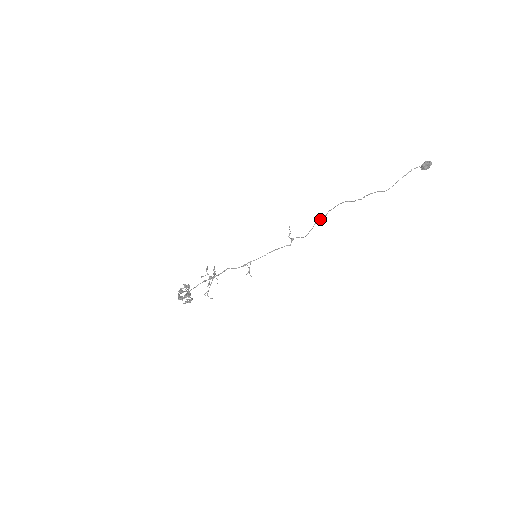
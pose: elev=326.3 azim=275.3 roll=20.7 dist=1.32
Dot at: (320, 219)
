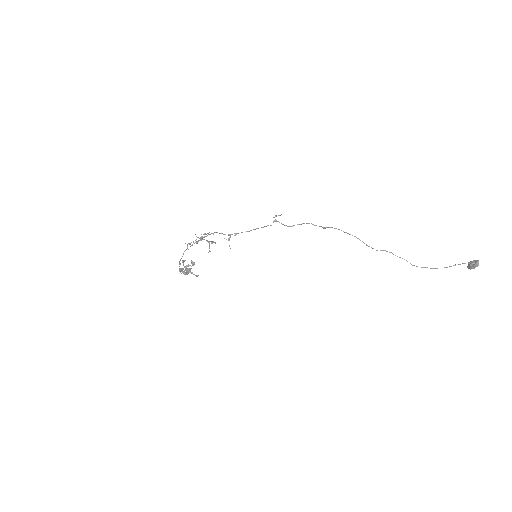
Dot at: occluded
